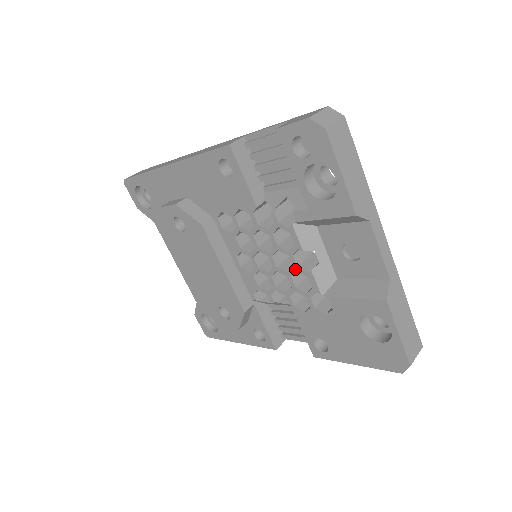
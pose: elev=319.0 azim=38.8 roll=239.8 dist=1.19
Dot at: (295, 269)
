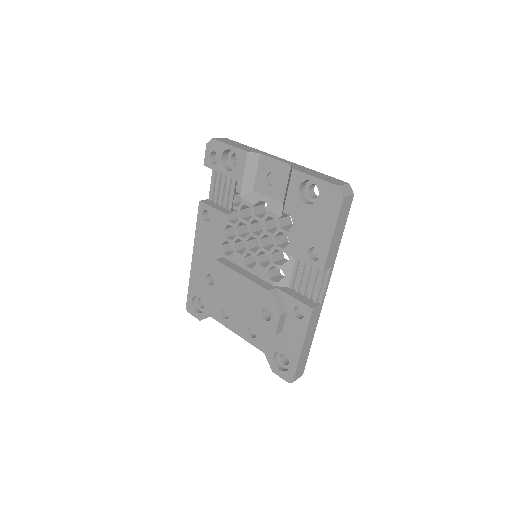
Dot at: (262, 222)
